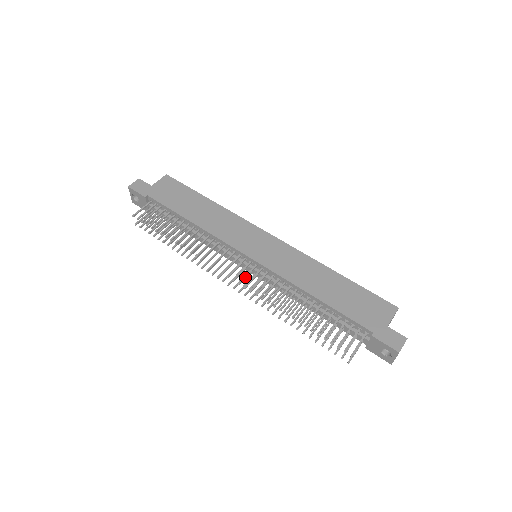
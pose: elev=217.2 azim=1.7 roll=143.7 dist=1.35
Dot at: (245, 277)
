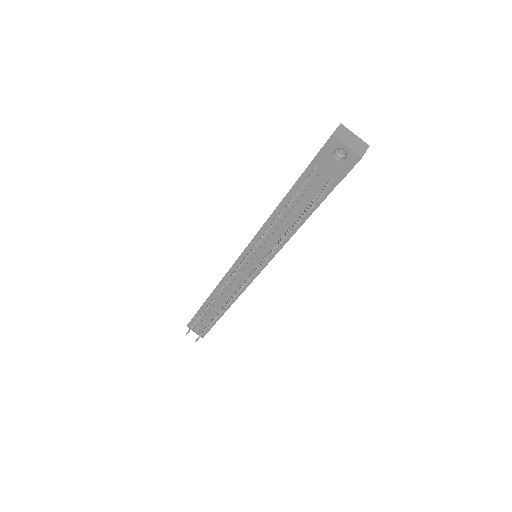
Dot at: occluded
